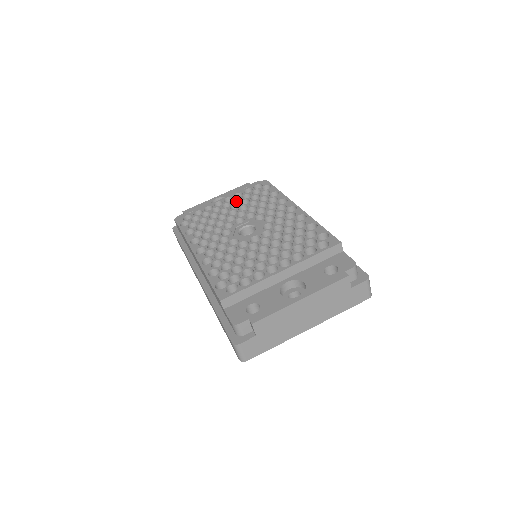
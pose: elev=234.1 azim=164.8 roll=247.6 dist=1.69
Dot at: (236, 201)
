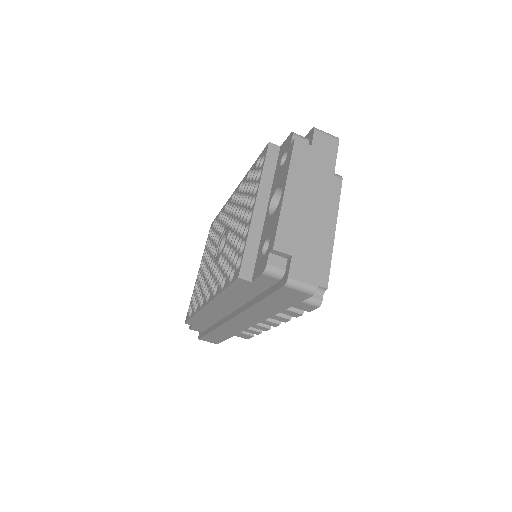
Dot at: occluded
